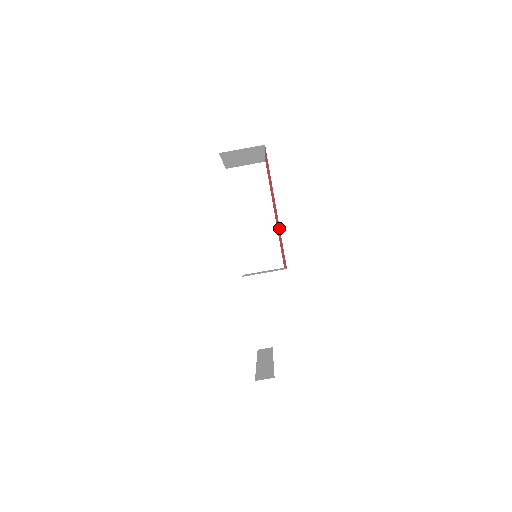
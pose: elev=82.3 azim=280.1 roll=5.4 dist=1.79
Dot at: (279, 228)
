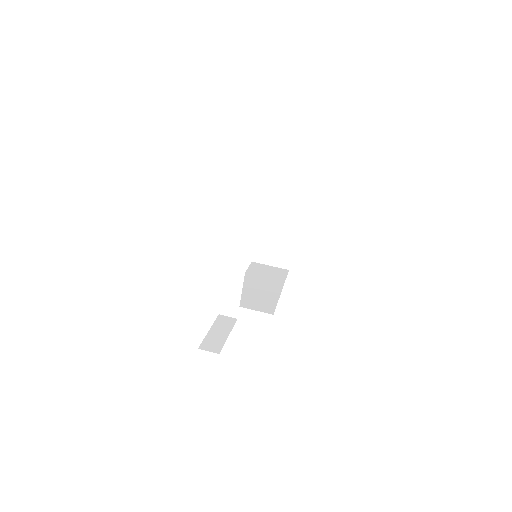
Dot at: occluded
